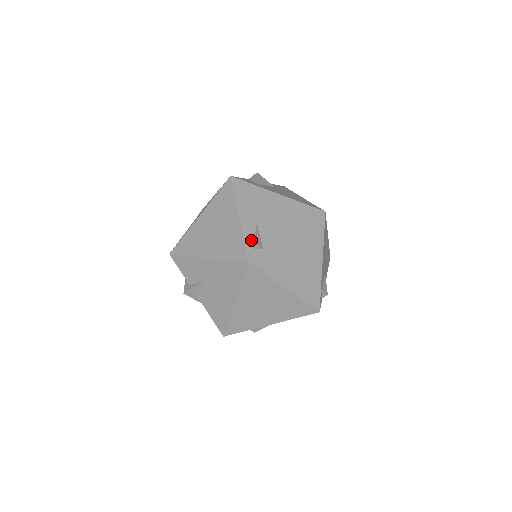
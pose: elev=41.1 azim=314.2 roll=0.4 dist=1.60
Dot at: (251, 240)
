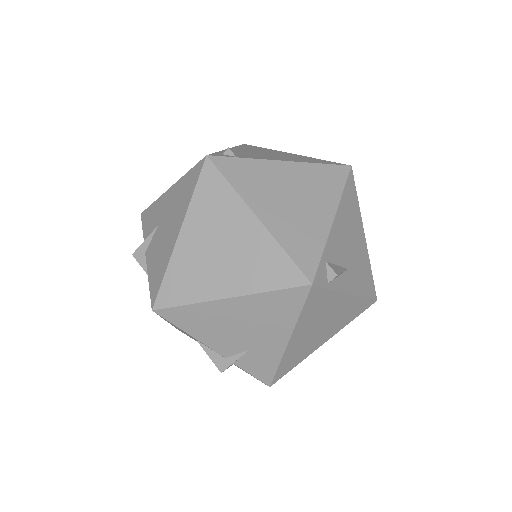
Dot at: occluded
